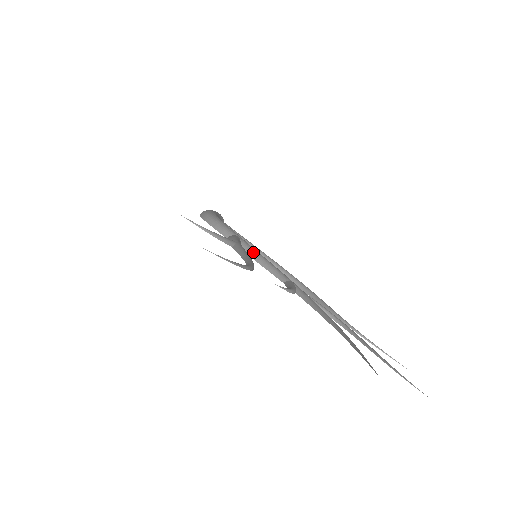
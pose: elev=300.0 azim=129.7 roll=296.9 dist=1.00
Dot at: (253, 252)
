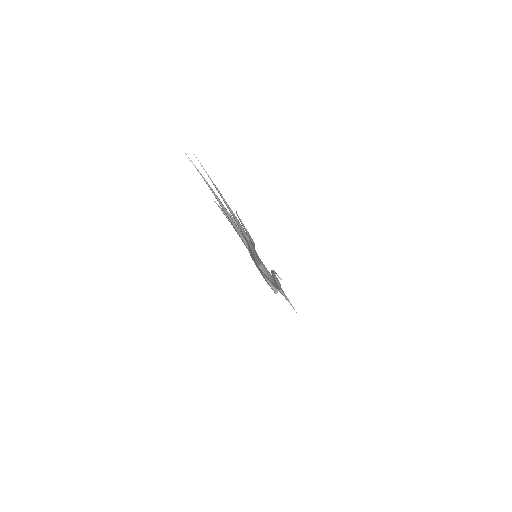
Dot at: occluded
